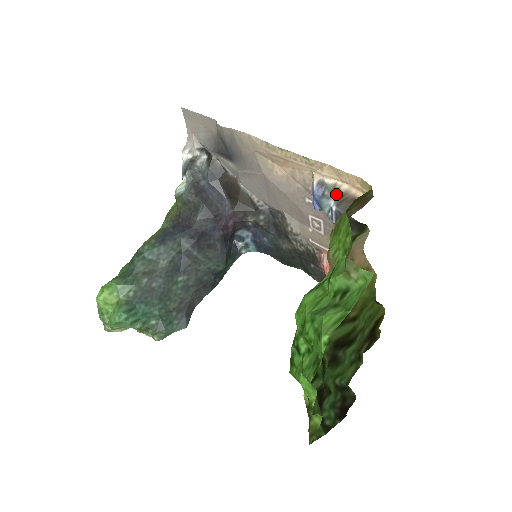
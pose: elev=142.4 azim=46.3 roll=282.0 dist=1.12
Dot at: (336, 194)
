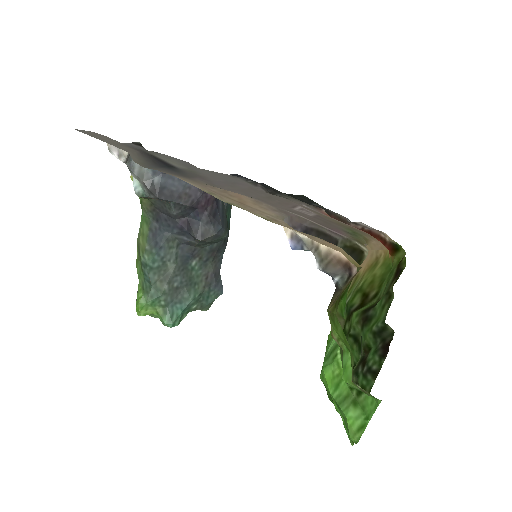
Dot at: (317, 254)
